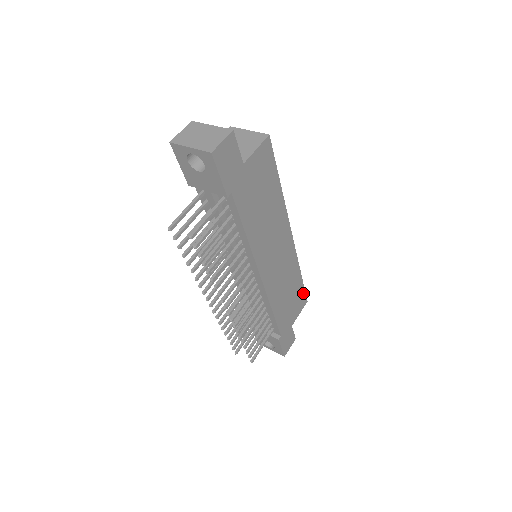
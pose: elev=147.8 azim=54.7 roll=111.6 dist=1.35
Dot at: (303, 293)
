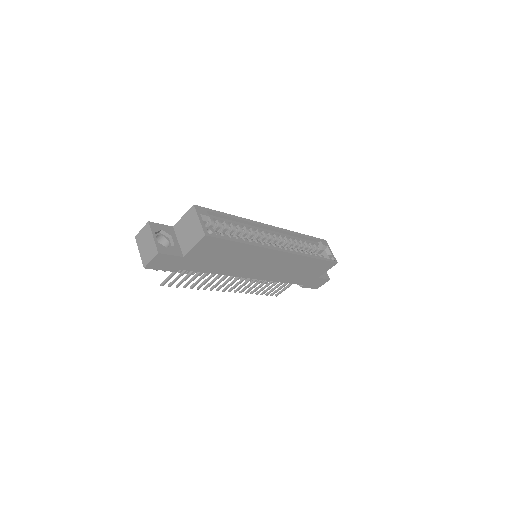
Dot at: (326, 262)
